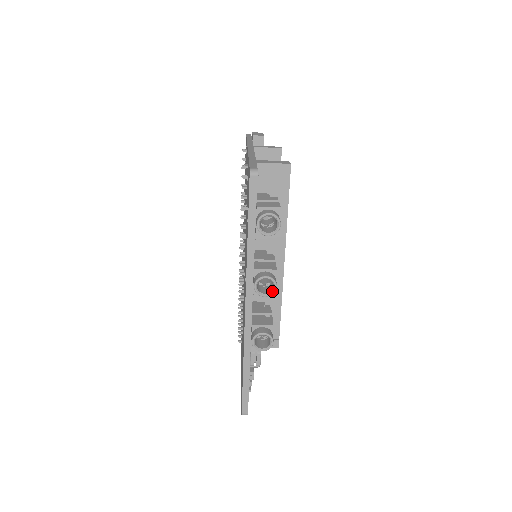
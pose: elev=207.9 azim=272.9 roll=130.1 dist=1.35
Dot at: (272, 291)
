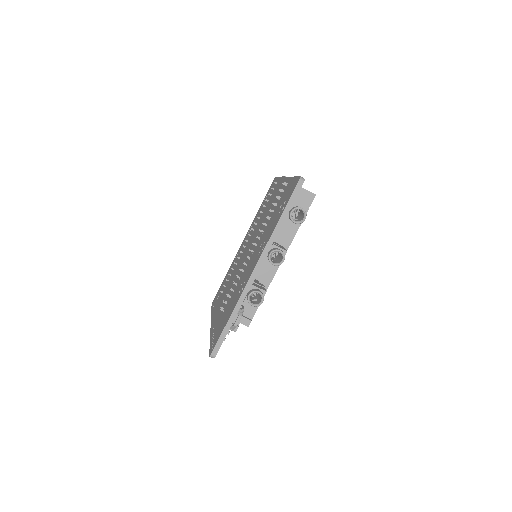
Dot at: (279, 263)
